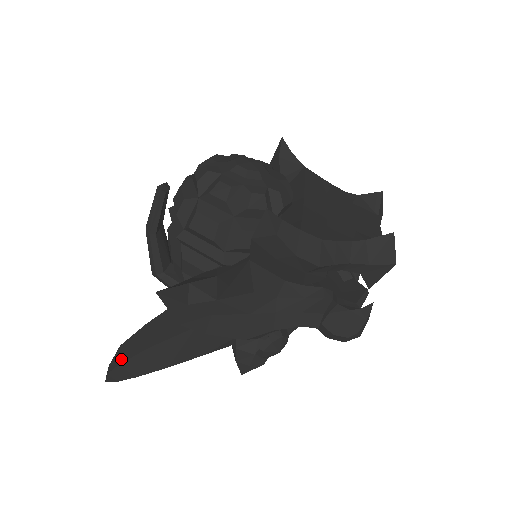
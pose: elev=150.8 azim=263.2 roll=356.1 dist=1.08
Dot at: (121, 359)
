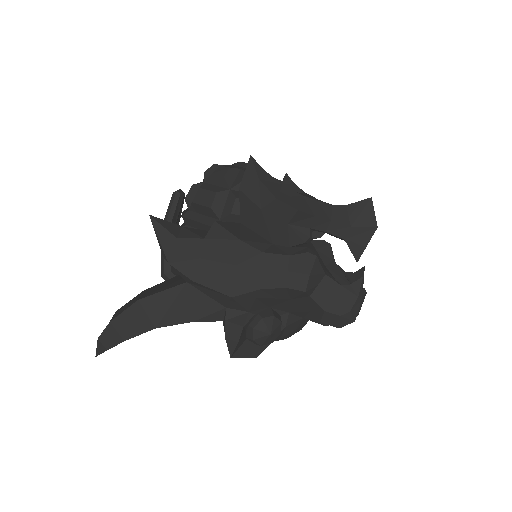
Dot at: (113, 317)
